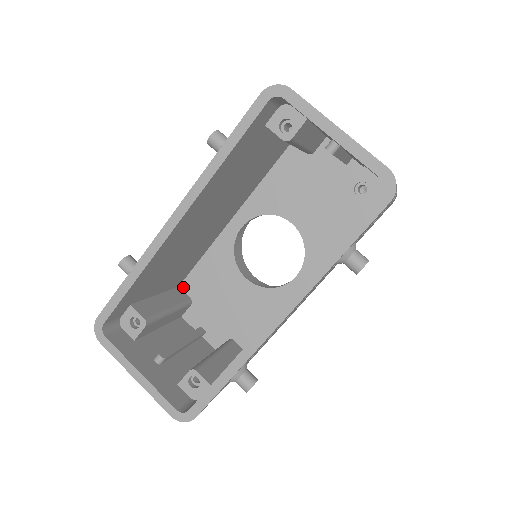
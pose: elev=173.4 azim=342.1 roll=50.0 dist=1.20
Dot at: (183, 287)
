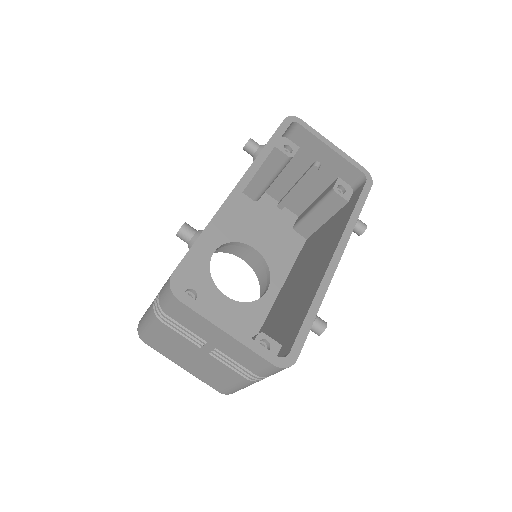
Dot at: occluded
